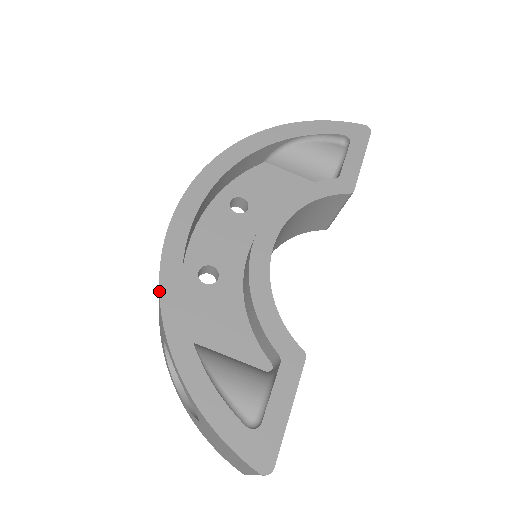
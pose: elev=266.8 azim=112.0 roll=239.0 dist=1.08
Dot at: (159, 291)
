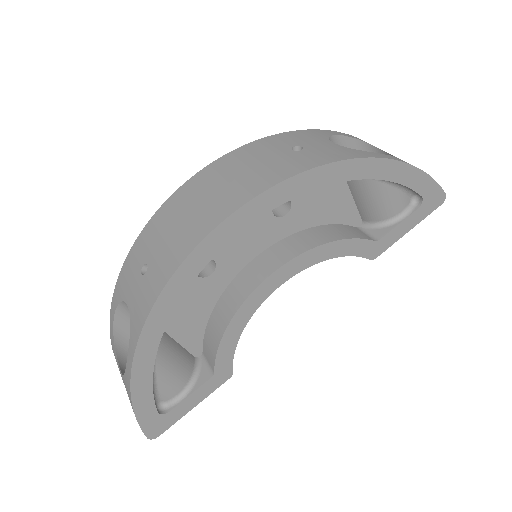
Dot at: (156, 301)
